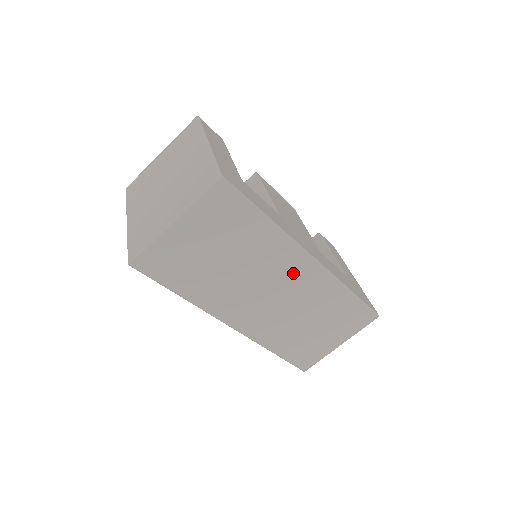
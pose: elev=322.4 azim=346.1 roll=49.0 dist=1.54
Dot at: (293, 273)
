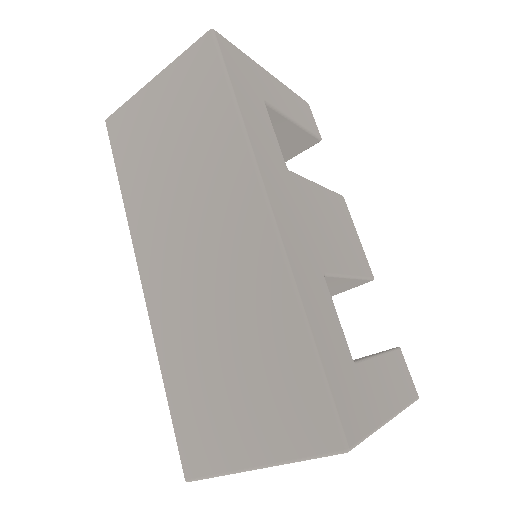
Dot at: (235, 222)
